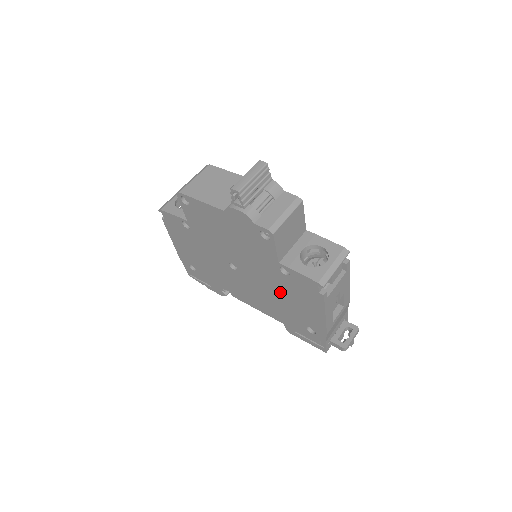
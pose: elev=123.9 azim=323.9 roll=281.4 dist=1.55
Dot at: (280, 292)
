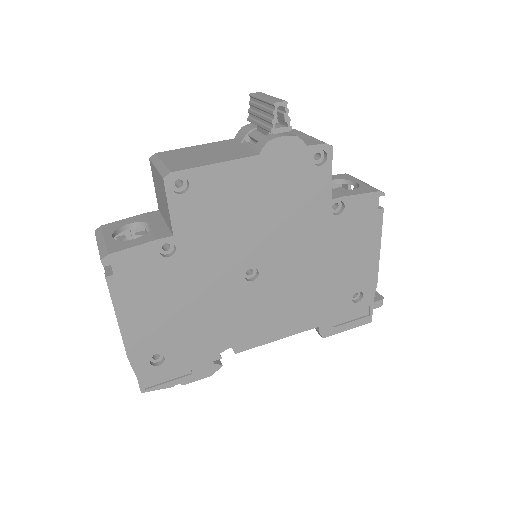
Dot at: (324, 260)
